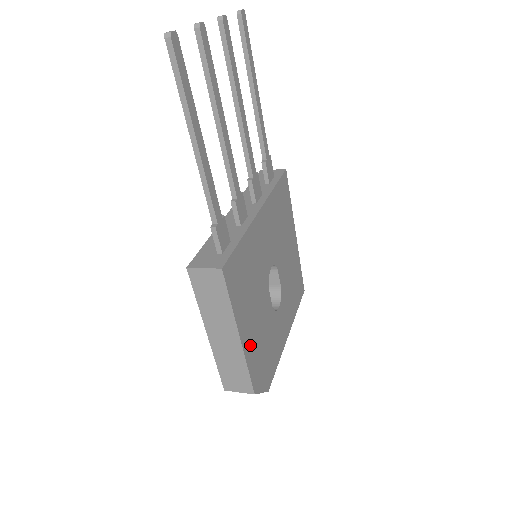
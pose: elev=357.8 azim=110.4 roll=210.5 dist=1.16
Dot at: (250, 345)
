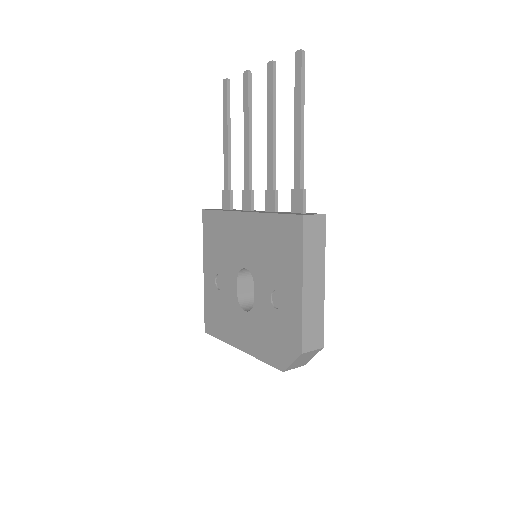
Dot at: occluded
